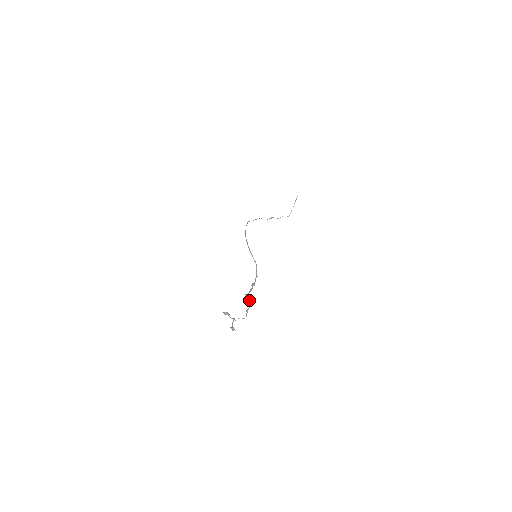
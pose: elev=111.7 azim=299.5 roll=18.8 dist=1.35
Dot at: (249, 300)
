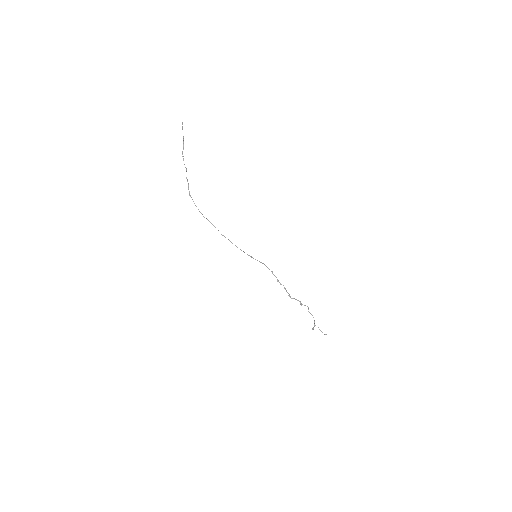
Dot at: occluded
